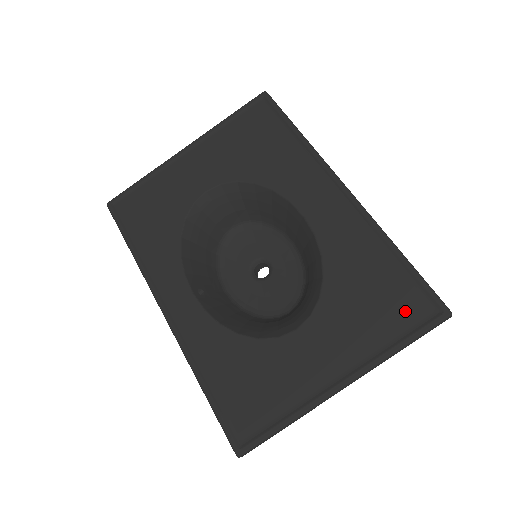
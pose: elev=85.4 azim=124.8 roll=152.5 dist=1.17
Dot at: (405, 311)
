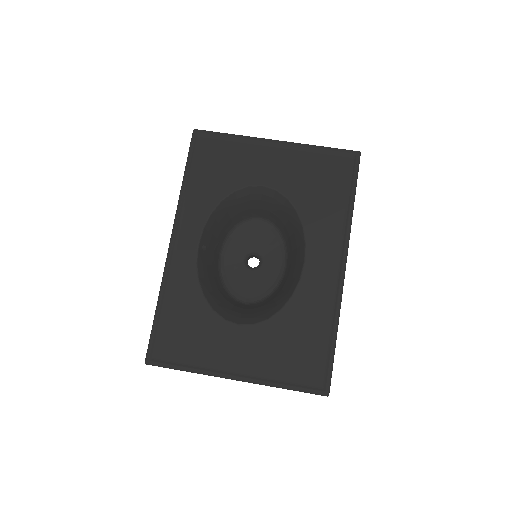
Dot at: (306, 371)
